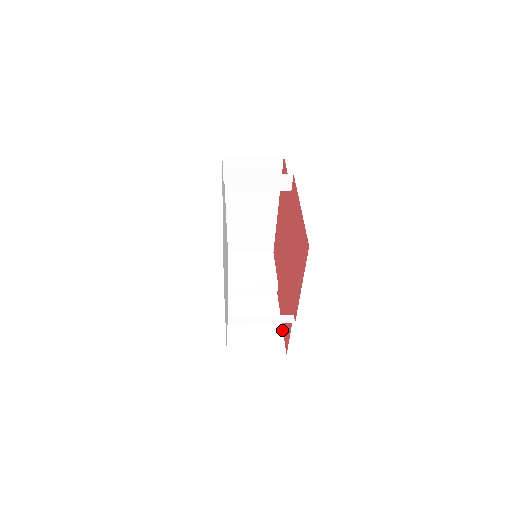
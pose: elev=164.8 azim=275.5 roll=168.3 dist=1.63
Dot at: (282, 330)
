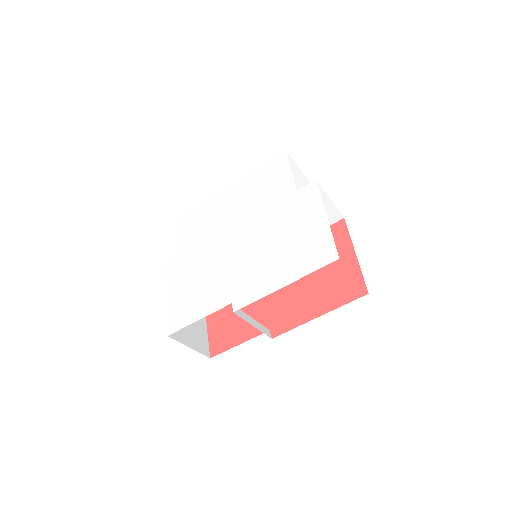
Dot at: (207, 330)
